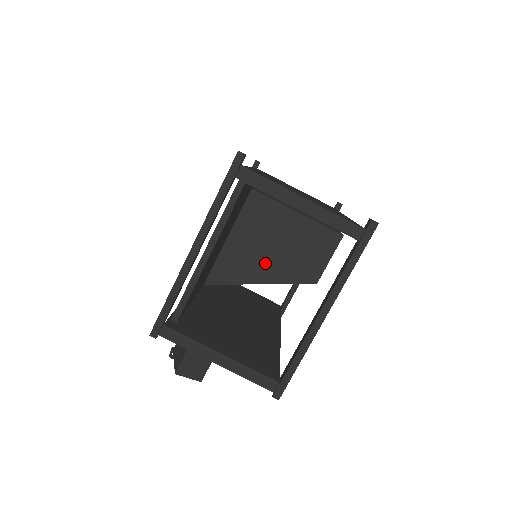
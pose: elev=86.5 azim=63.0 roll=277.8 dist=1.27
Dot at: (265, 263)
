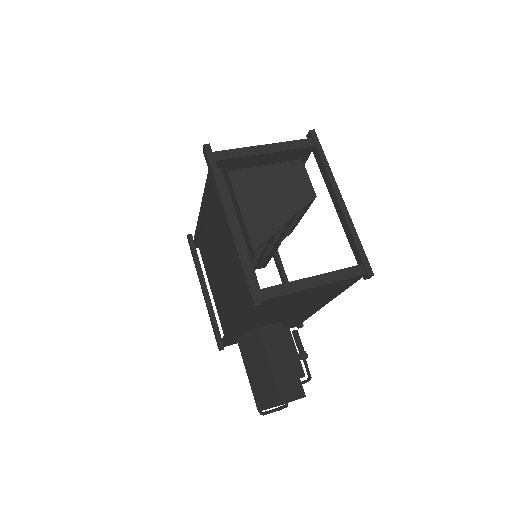
Dot at: (277, 208)
